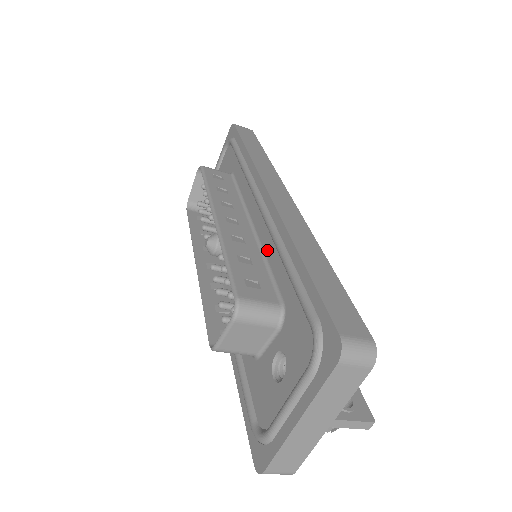
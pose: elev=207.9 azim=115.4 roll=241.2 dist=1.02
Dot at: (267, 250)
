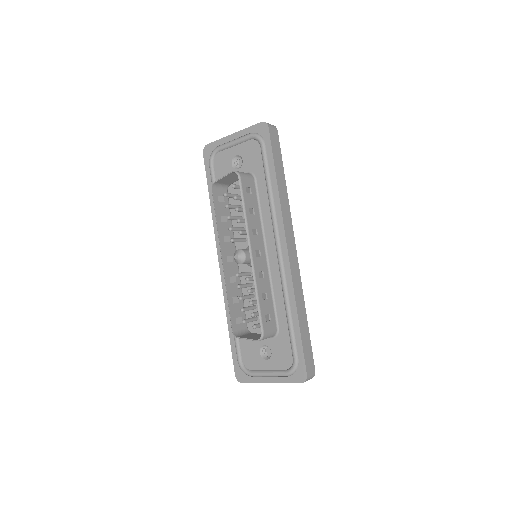
Dot at: (275, 286)
